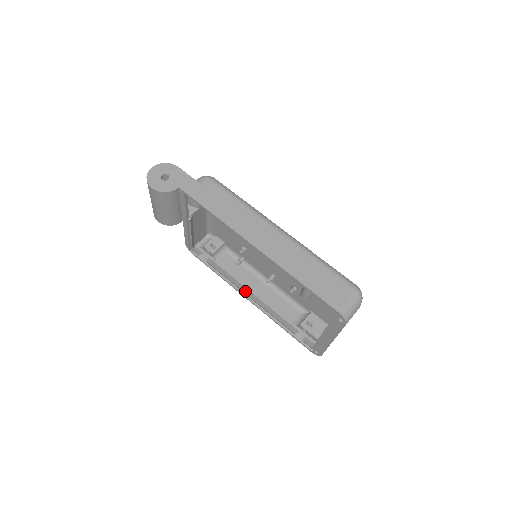
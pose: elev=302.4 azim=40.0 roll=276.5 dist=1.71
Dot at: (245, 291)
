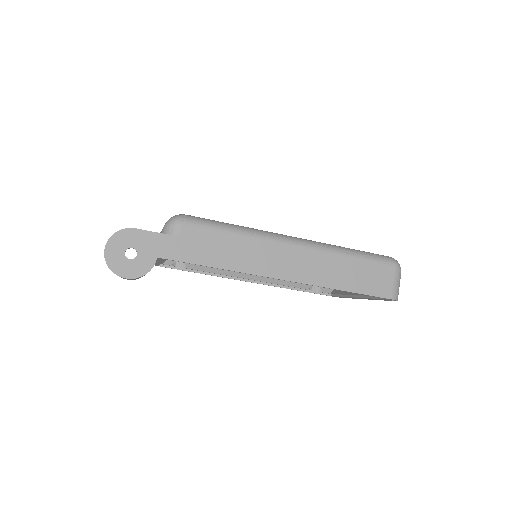
Dot at: (242, 276)
